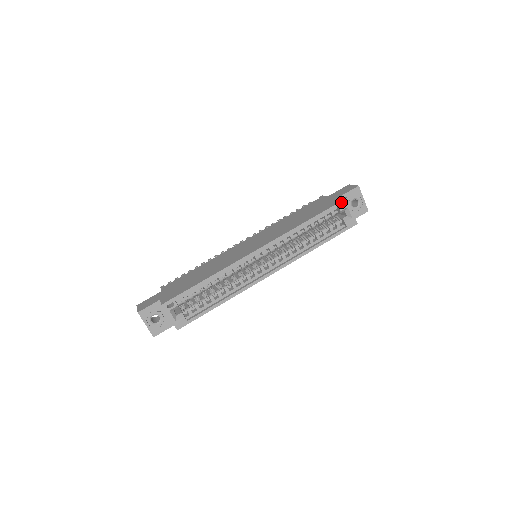
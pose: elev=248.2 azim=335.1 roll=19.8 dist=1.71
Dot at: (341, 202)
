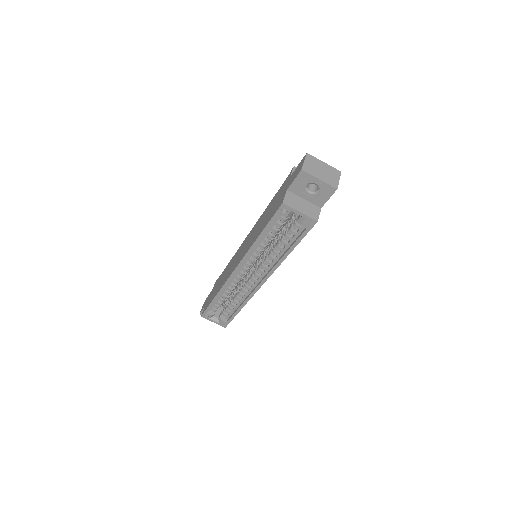
Dot at: (279, 209)
